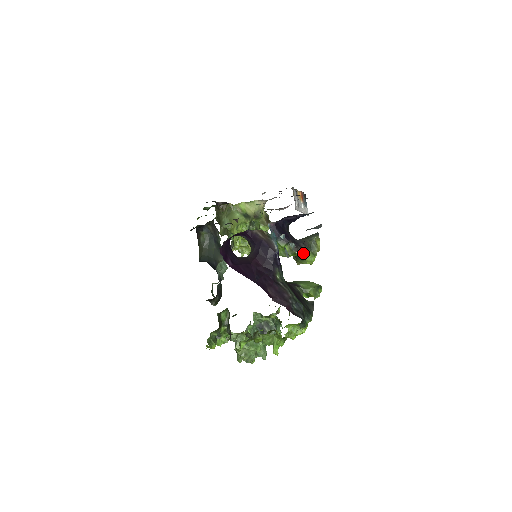
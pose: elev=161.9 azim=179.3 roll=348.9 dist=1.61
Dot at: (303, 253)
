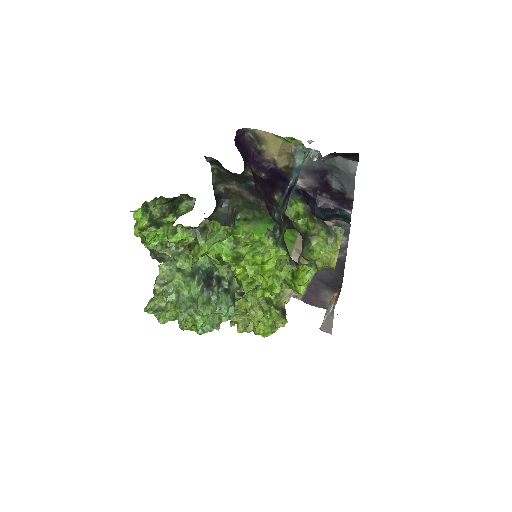
Dot at: (317, 222)
